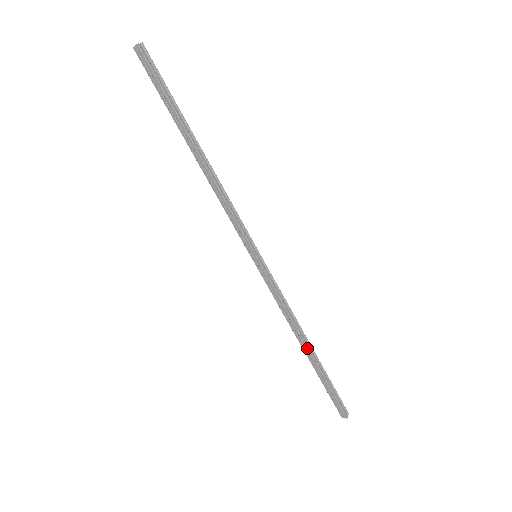
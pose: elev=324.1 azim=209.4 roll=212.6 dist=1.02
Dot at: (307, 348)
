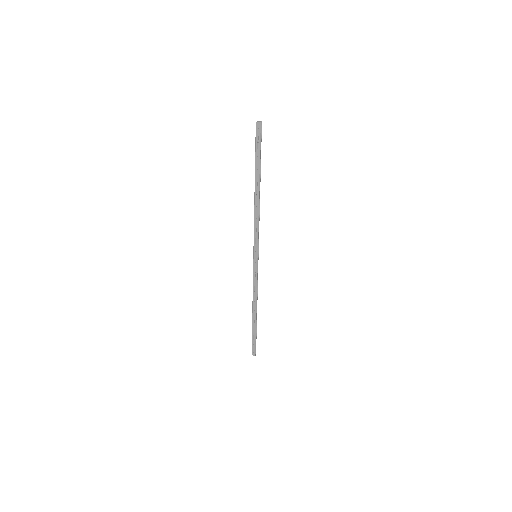
Dot at: (256, 313)
